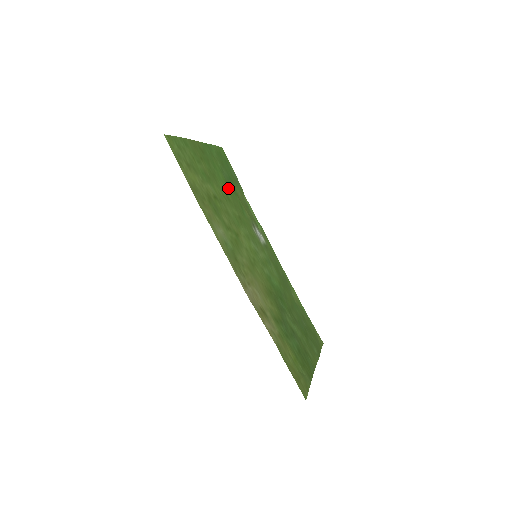
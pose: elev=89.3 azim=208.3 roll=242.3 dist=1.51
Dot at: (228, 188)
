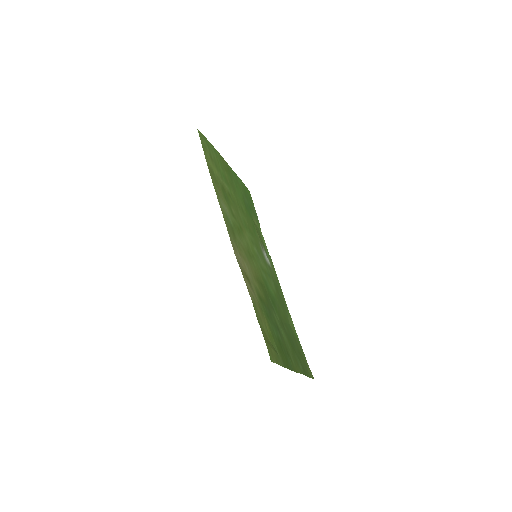
Dot at: (245, 207)
